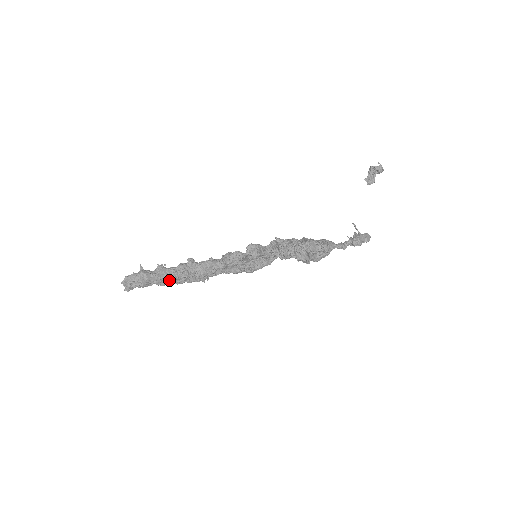
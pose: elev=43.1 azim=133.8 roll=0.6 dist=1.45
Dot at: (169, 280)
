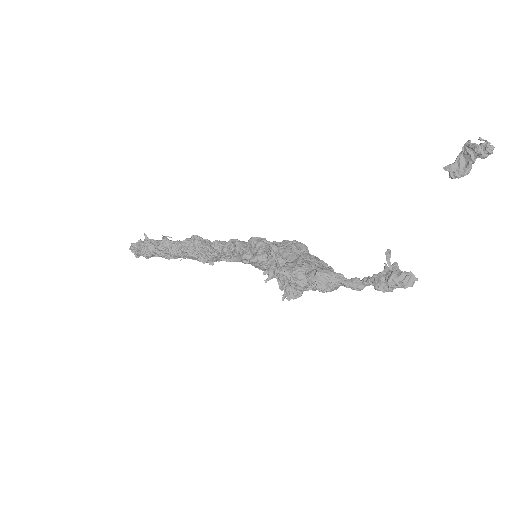
Dot at: (173, 255)
